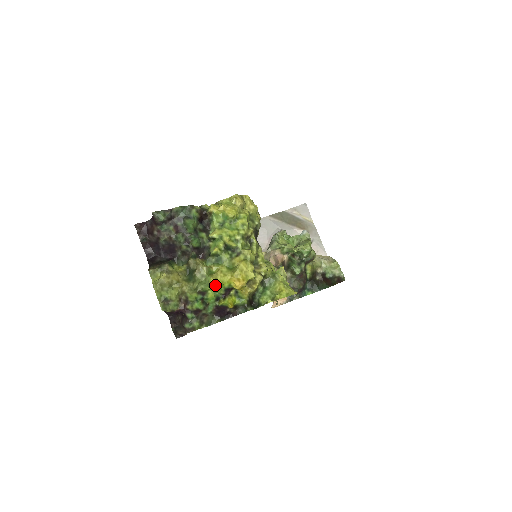
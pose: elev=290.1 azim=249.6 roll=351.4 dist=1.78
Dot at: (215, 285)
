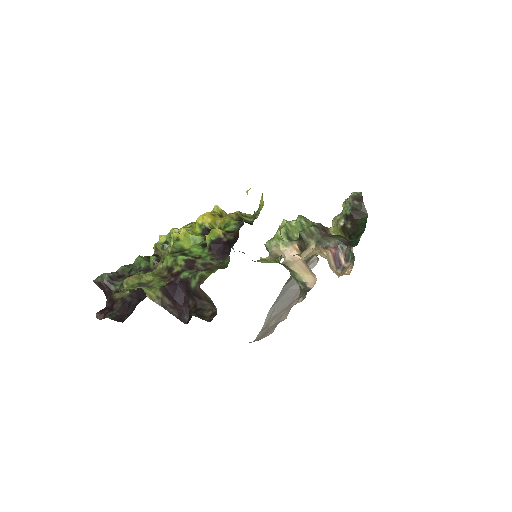
Dot at: (180, 232)
